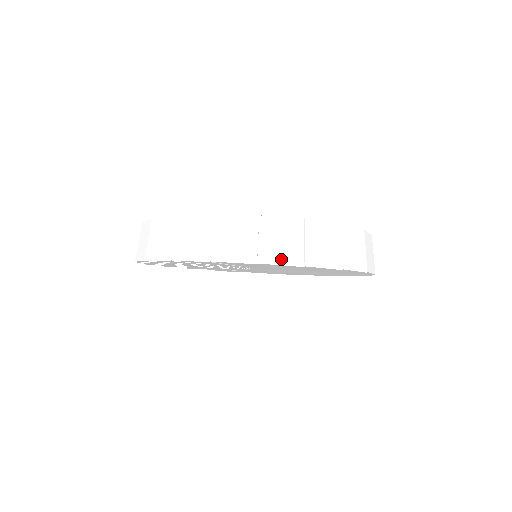
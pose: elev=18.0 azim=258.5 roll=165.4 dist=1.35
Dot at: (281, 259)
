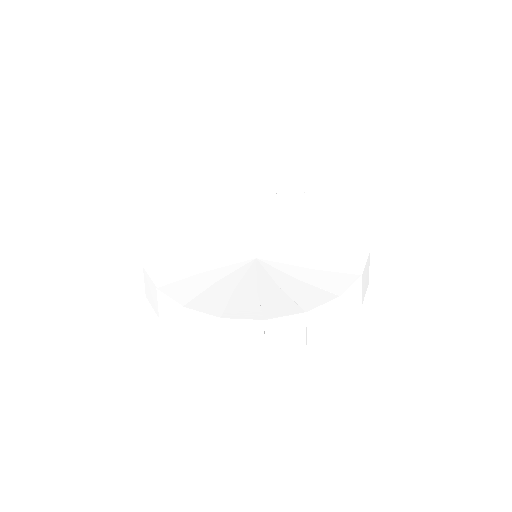
Dot at: (244, 348)
